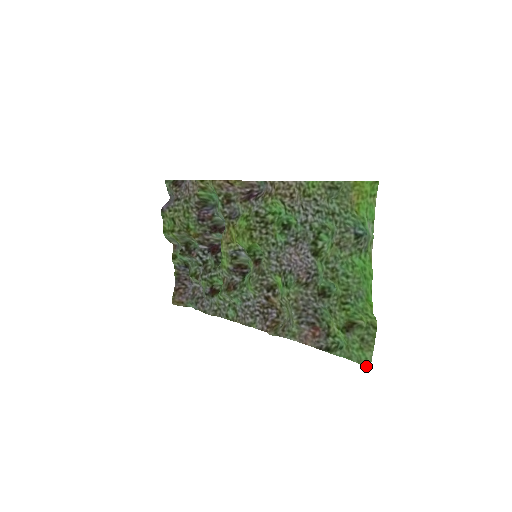
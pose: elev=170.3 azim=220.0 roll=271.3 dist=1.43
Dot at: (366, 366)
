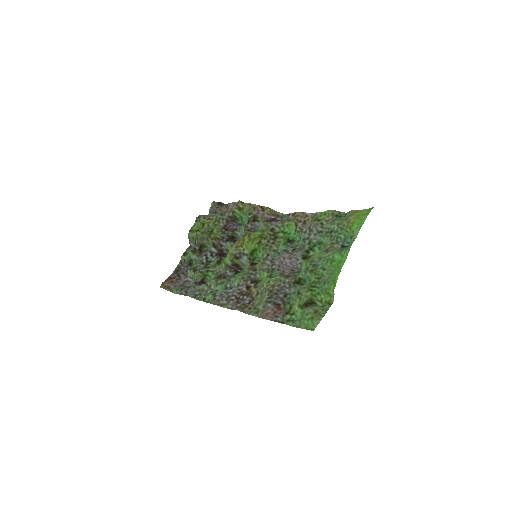
Dot at: (311, 329)
